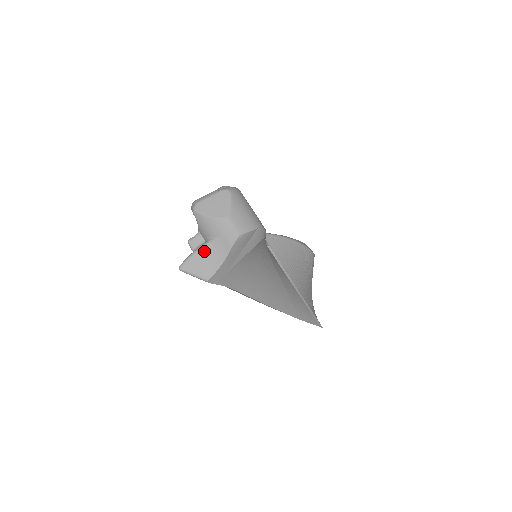
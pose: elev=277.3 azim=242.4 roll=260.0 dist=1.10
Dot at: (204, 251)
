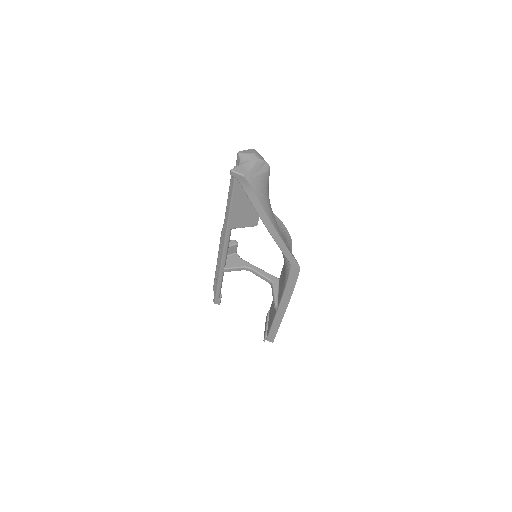
Dot at: (243, 165)
